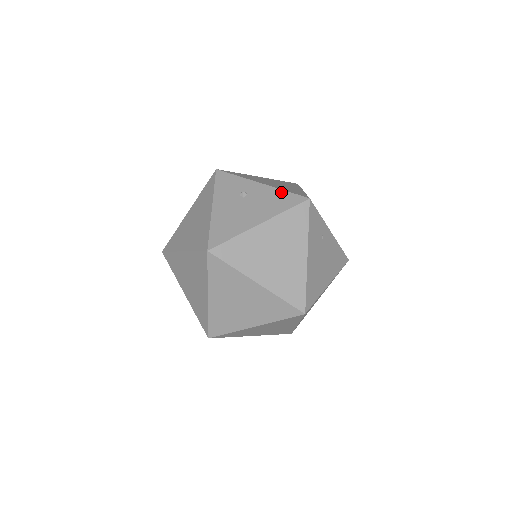
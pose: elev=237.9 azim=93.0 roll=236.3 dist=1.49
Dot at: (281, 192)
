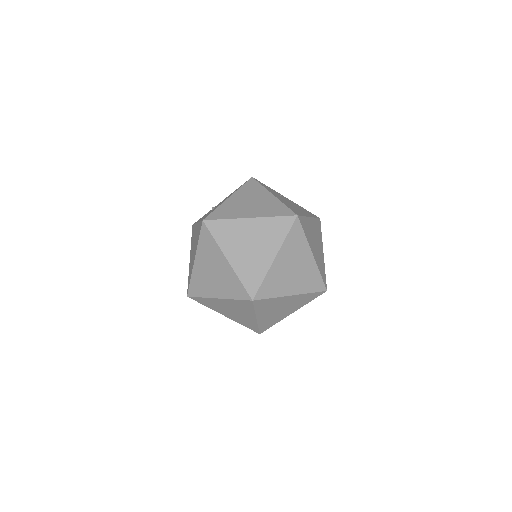
Dot at: occluded
